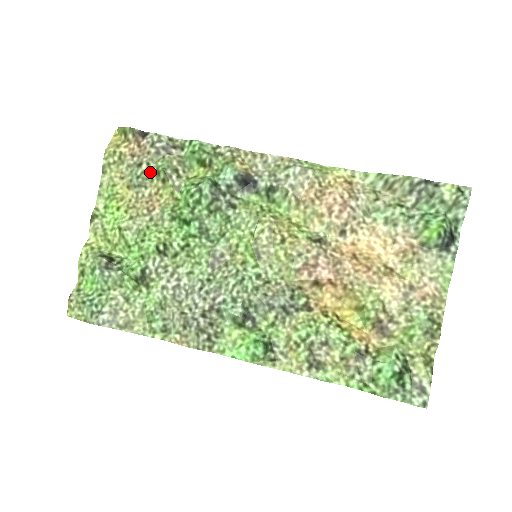
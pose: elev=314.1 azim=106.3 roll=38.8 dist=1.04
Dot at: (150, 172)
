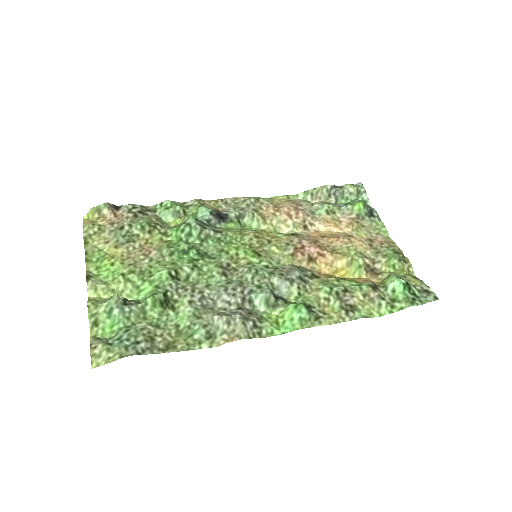
Dot at: (134, 230)
